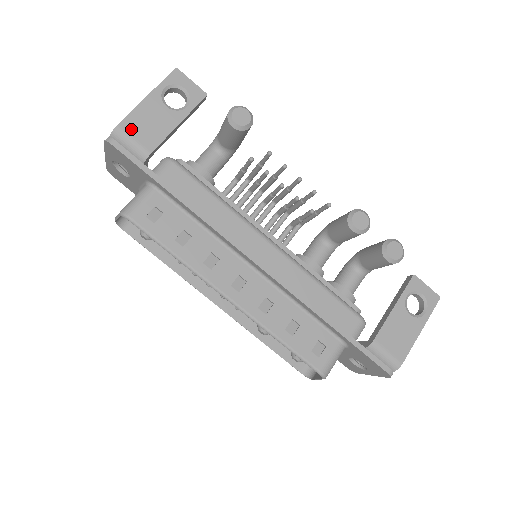
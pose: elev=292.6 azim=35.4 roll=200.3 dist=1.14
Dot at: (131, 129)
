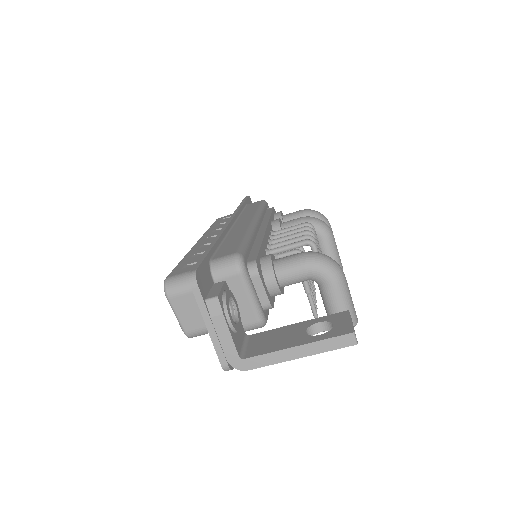
Dot at: occluded
